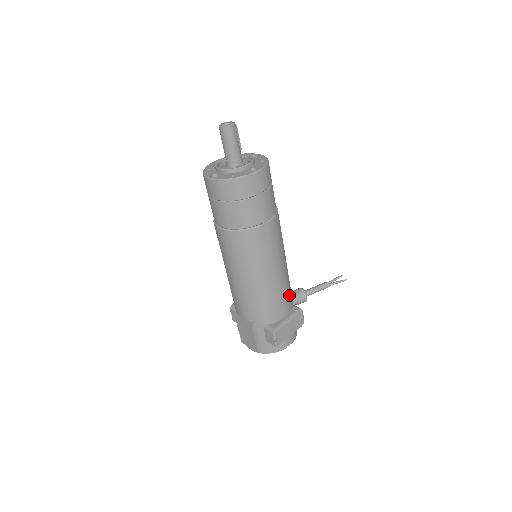
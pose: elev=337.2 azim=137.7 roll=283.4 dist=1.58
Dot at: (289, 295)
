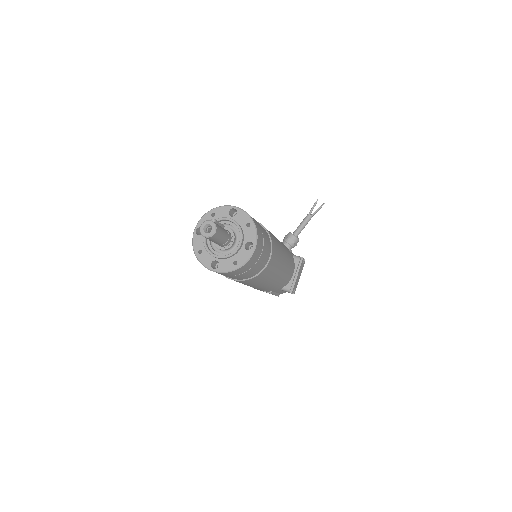
Dot at: (291, 260)
